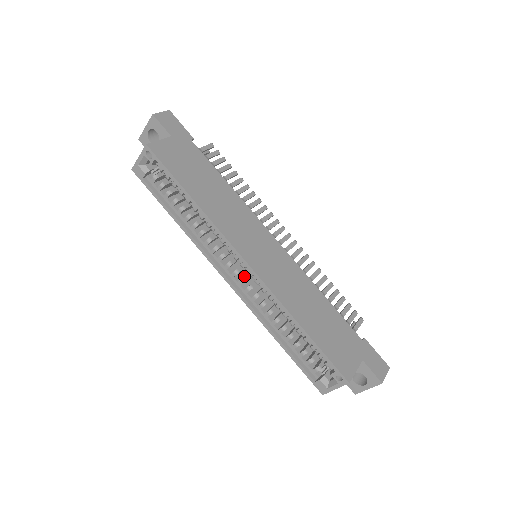
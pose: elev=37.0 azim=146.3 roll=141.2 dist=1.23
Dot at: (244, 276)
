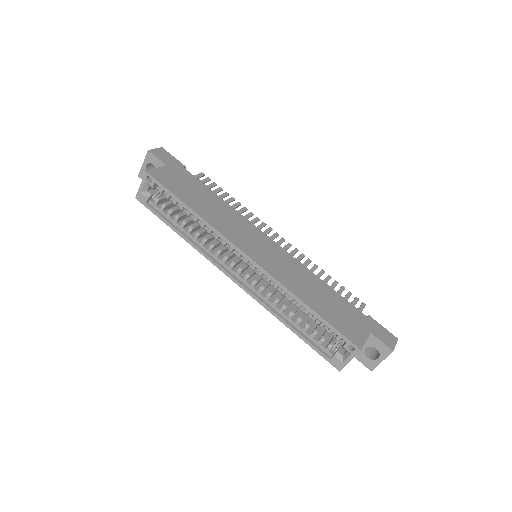
Dot at: (248, 273)
